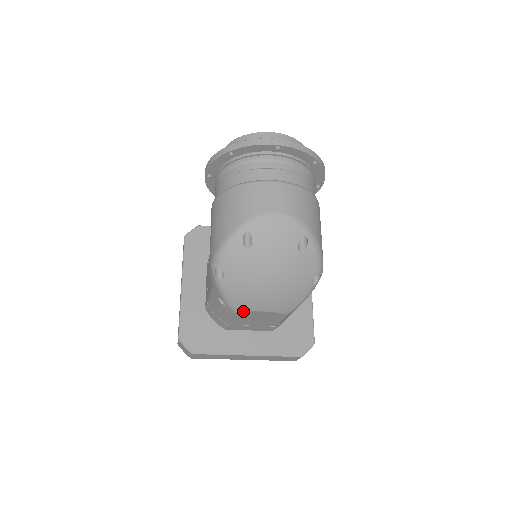
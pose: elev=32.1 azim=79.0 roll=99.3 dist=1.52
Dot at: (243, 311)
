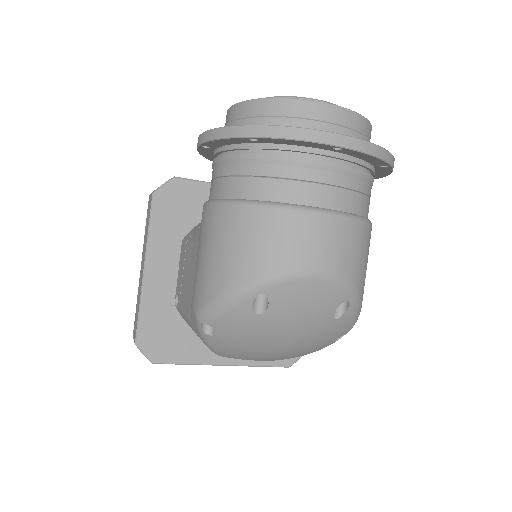
Dot at: occluded
